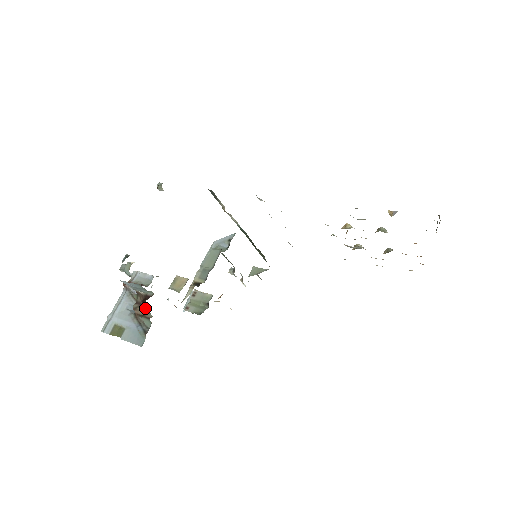
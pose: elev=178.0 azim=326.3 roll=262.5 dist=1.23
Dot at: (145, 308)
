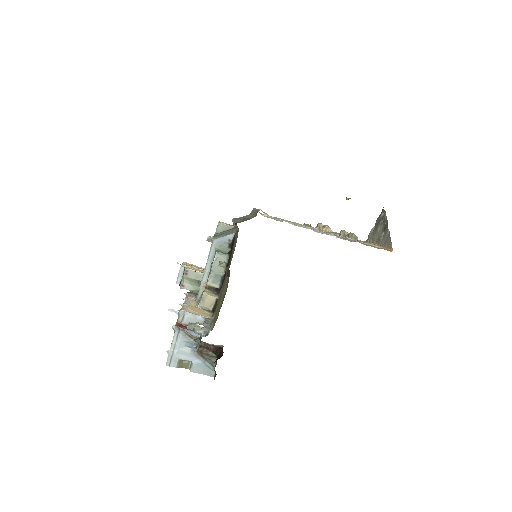
Dot at: occluded
